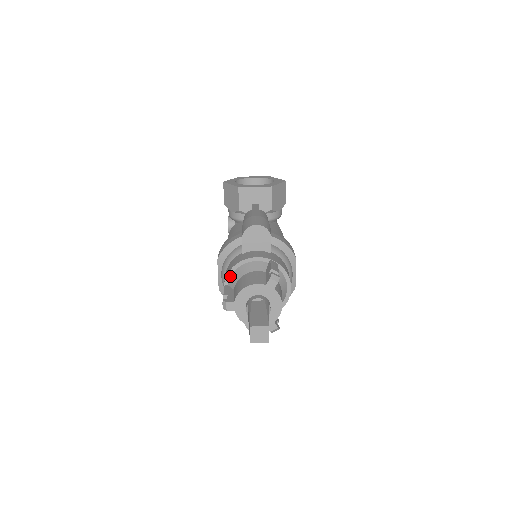
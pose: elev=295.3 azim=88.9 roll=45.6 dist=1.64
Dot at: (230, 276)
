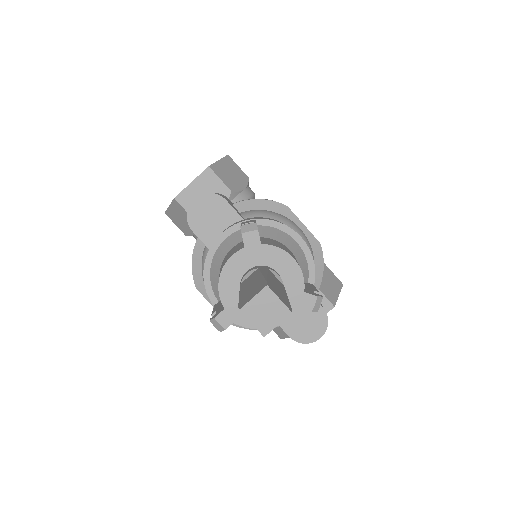
Dot at: (210, 287)
